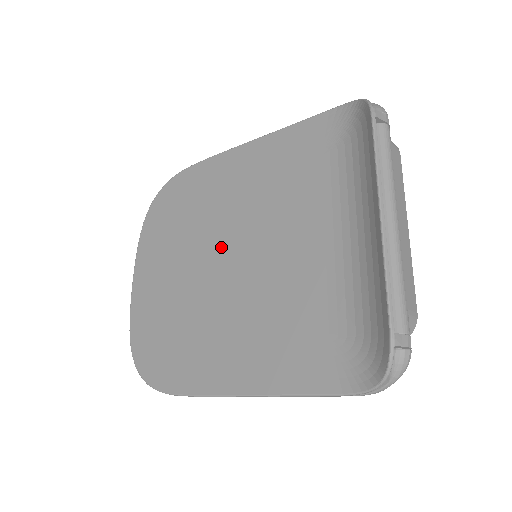
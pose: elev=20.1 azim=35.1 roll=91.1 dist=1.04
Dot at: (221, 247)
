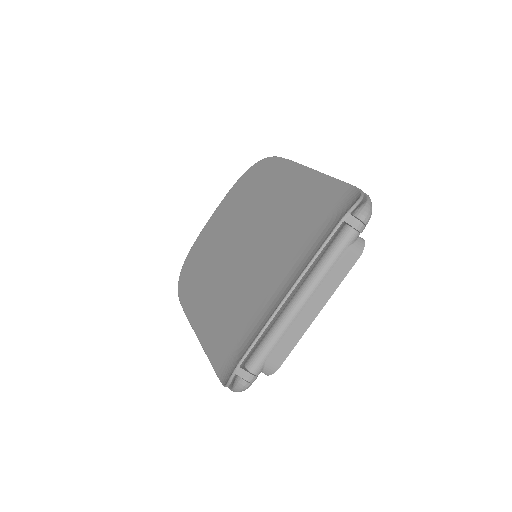
Dot at: (248, 234)
